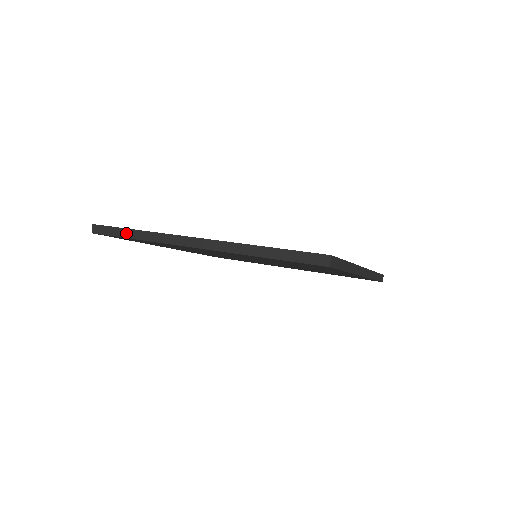
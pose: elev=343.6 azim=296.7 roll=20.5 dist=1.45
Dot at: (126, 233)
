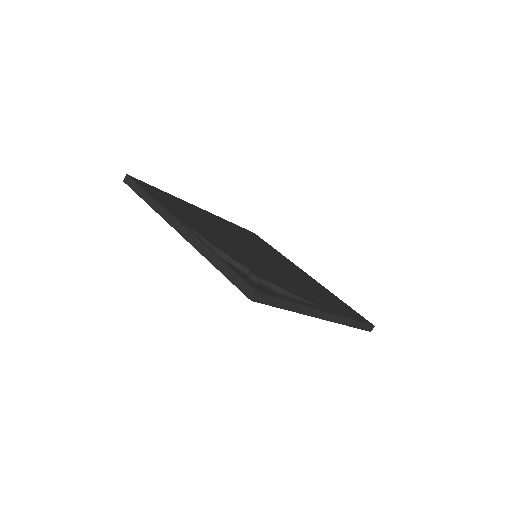
Dot at: (142, 193)
